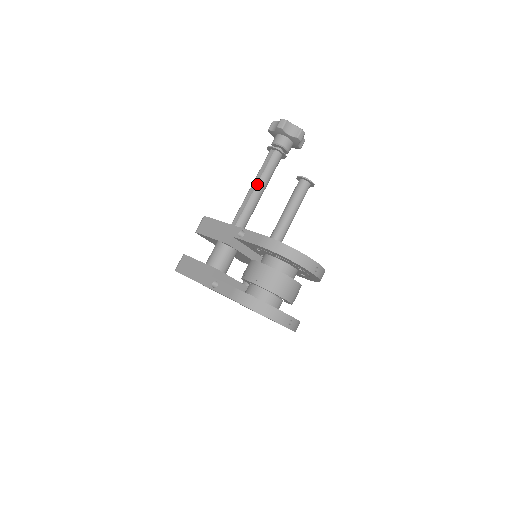
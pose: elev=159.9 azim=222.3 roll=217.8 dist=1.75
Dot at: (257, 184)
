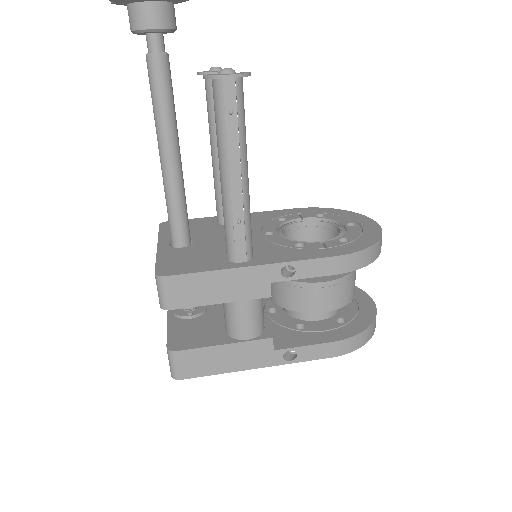
Dot at: (242, 168)
